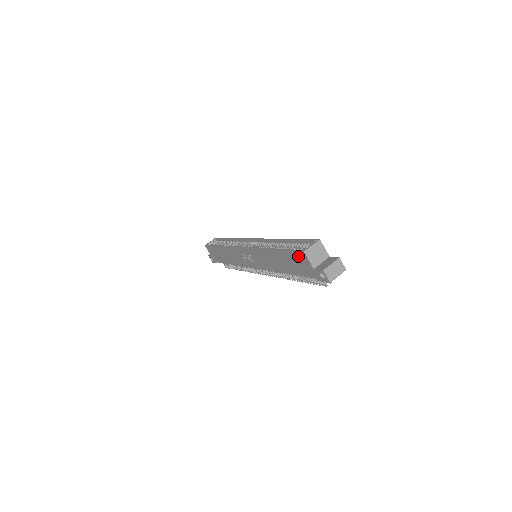
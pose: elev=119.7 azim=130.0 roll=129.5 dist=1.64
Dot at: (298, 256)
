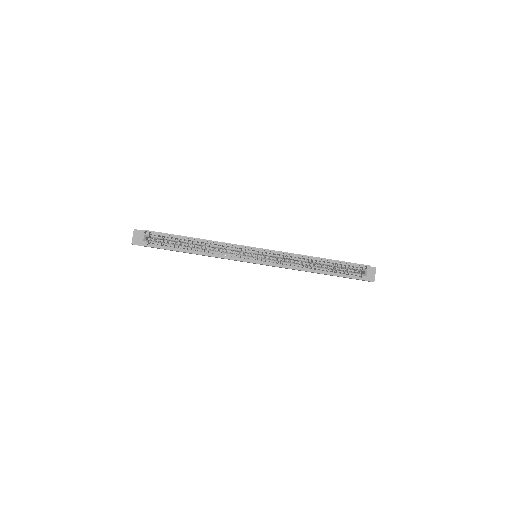
Dot at: occluded
